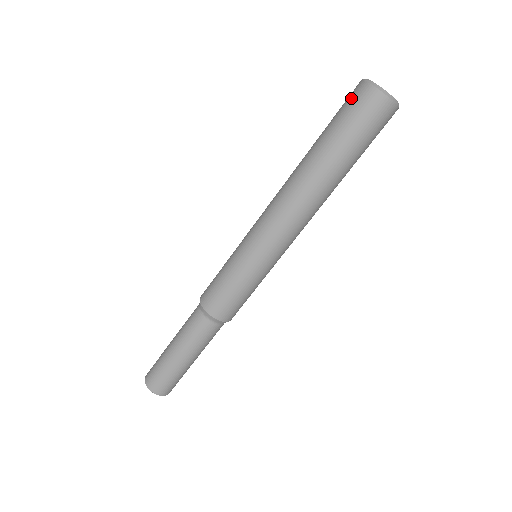
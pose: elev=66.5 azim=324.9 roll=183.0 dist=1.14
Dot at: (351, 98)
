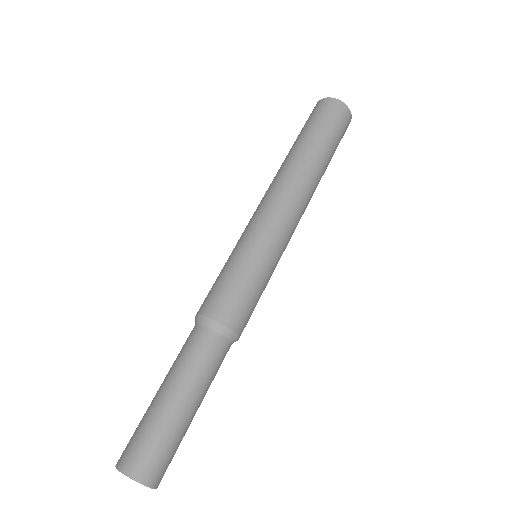
Dot at: occluded
